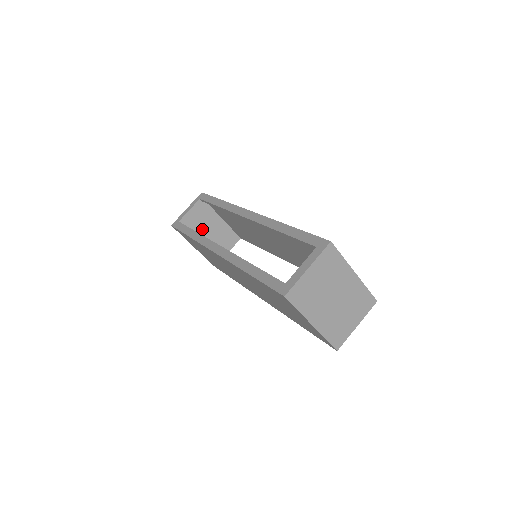
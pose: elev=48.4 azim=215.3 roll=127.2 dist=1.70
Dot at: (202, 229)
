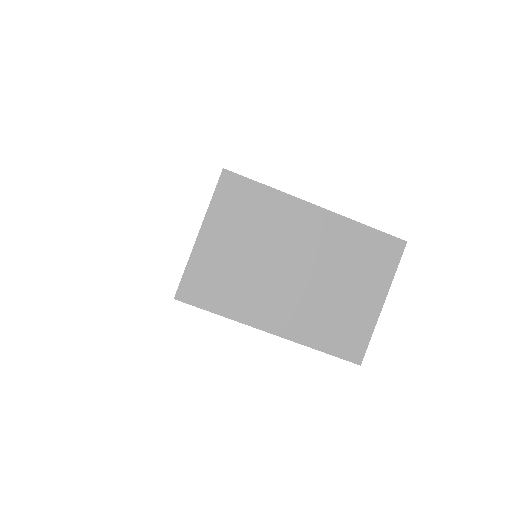
Dot at: occluded
